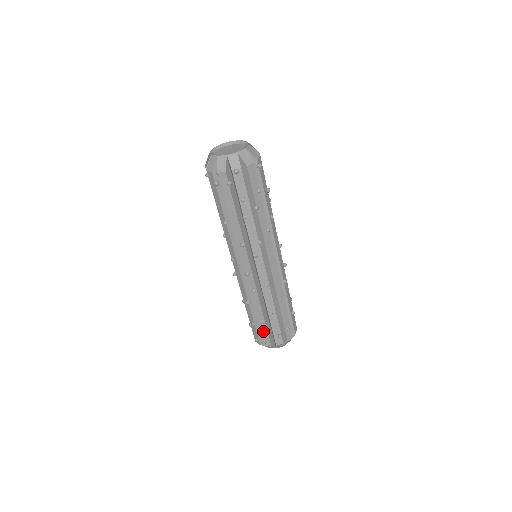
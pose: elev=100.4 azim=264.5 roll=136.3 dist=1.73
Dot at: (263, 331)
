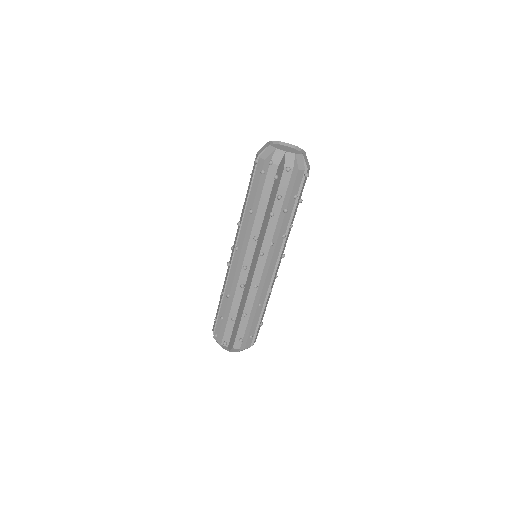
Dot at: (228, 329)
